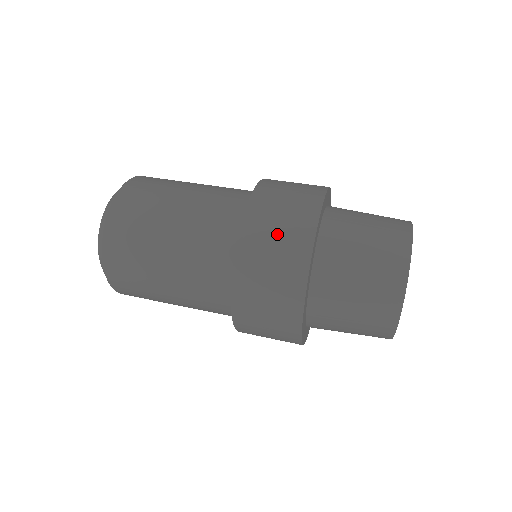
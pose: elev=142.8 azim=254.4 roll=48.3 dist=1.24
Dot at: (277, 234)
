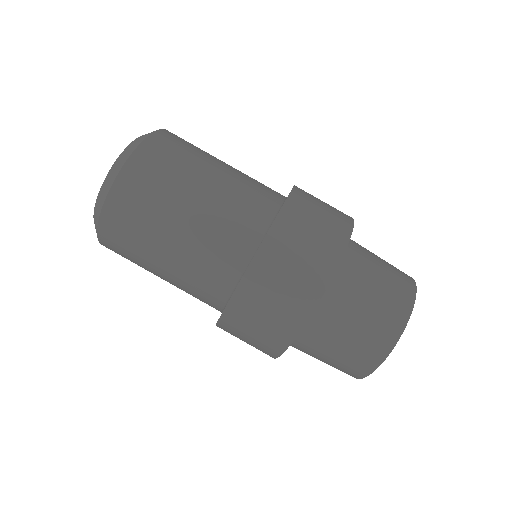
Dot at: (257, 328)
